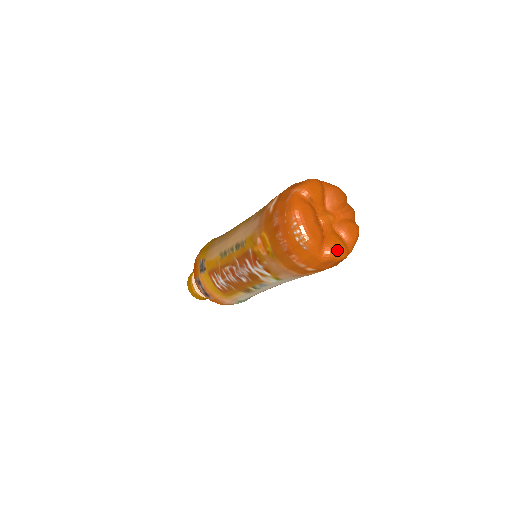
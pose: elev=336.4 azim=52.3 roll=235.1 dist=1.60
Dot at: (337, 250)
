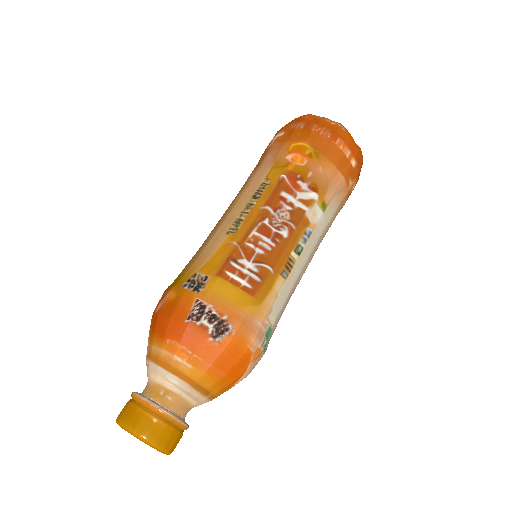
Dot at: occluded
